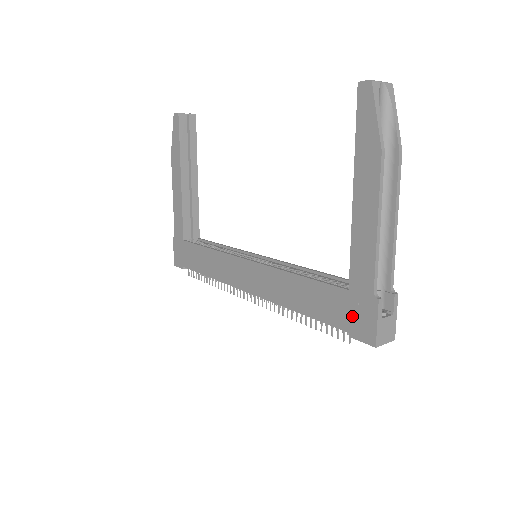
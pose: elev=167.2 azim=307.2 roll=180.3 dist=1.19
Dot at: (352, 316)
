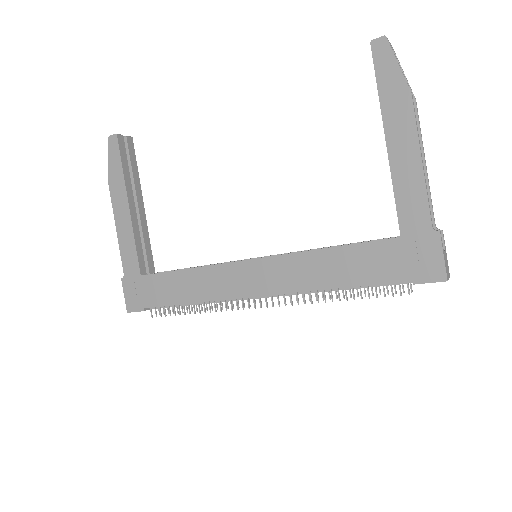
Dot at: (411, 261)
